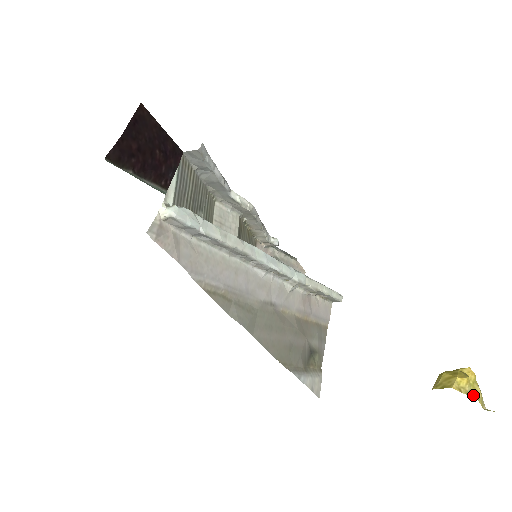
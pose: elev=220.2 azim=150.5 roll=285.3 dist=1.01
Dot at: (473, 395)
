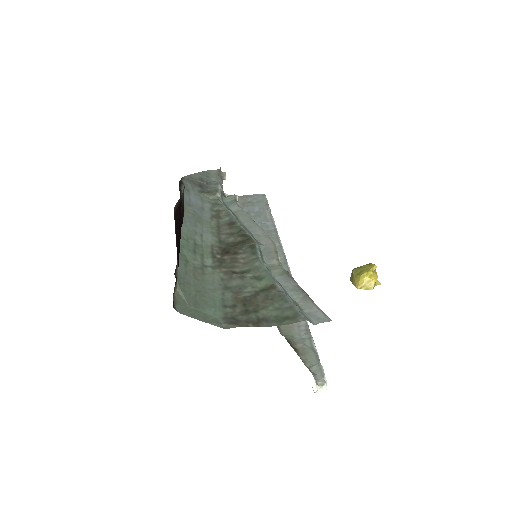
Dot at: occluded
